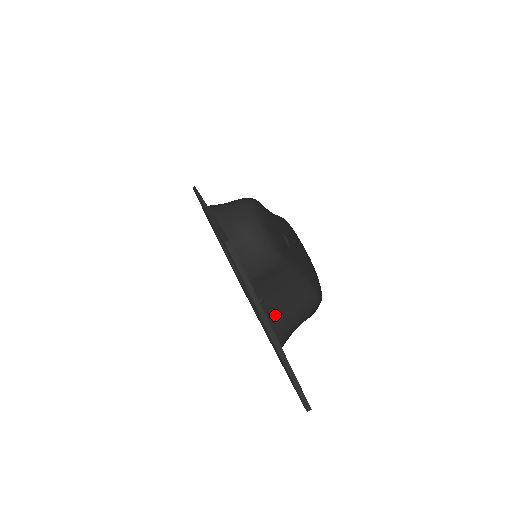
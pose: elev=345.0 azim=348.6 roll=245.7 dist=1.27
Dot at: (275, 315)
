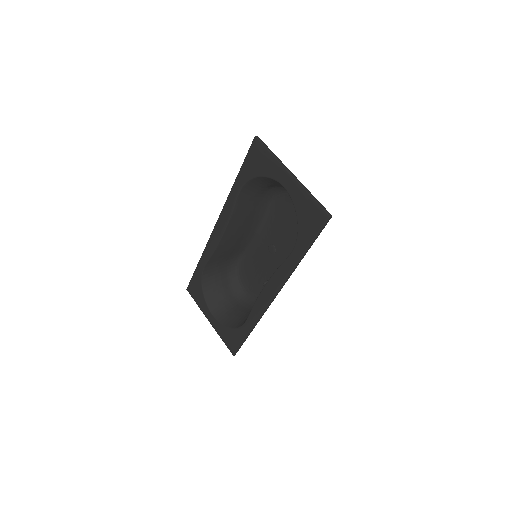
Dot at: occluded
